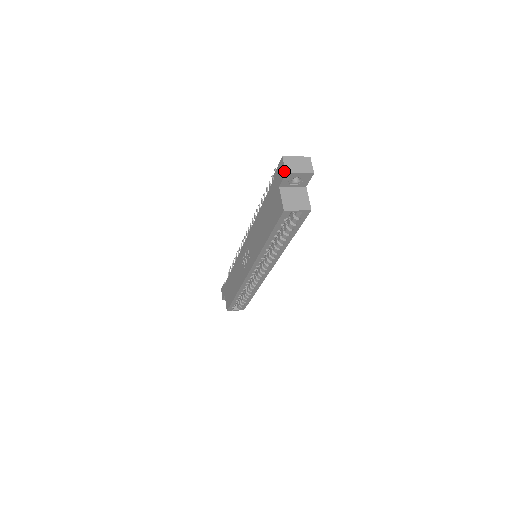
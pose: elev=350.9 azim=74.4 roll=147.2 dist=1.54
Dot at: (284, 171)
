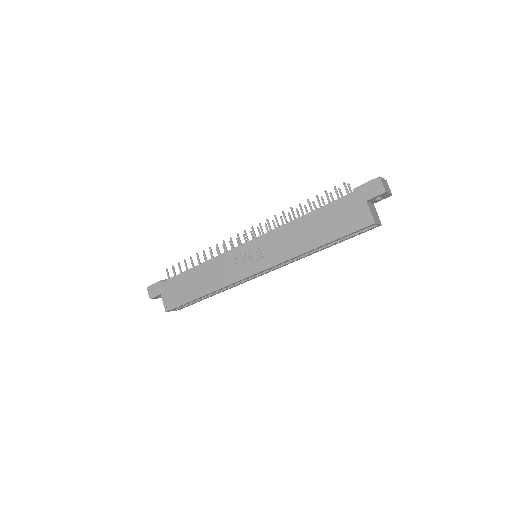
Dot at: (383, 190)
